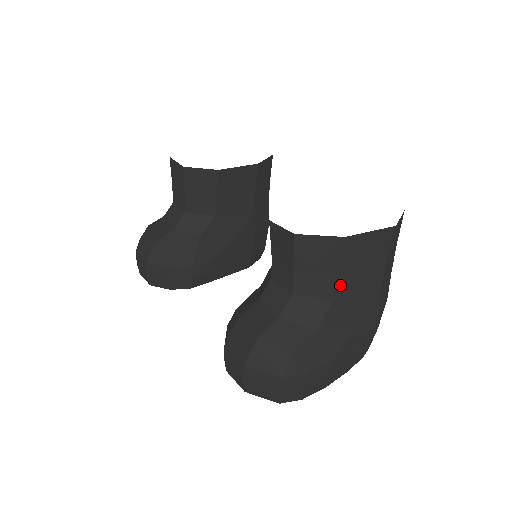
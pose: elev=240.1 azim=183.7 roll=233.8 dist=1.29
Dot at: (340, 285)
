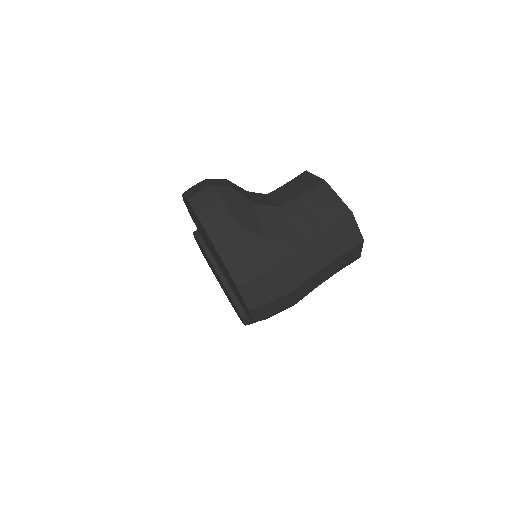
Dot at: (292, 205)
